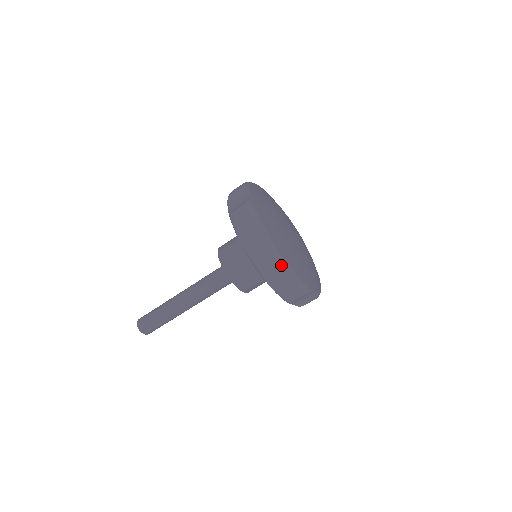
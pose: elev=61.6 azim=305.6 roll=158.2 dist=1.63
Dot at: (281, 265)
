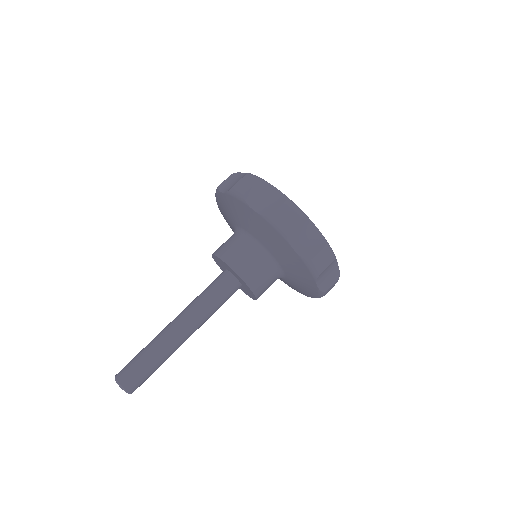
Dot at: (304, 221)
